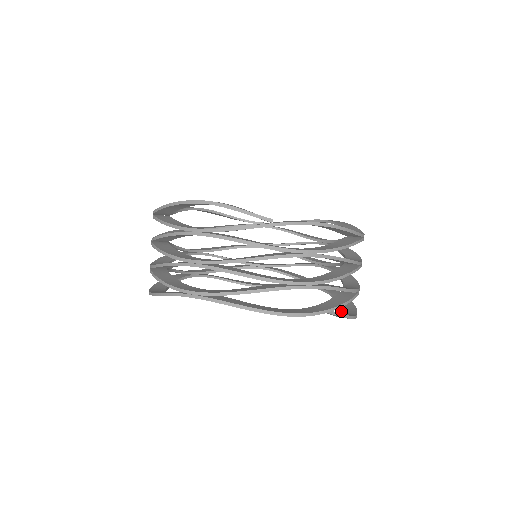
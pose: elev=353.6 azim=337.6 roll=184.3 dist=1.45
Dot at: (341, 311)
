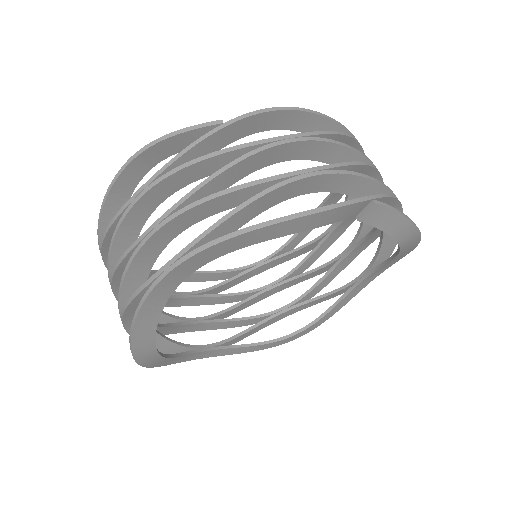
Dot at: occluded
